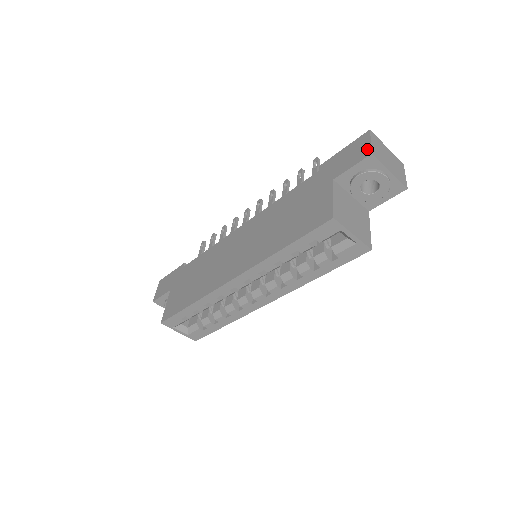
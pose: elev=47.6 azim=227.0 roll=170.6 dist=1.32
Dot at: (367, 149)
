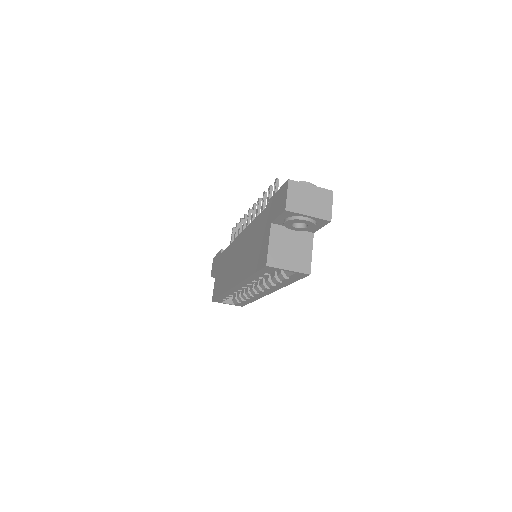
Dot at: (284, 203)
